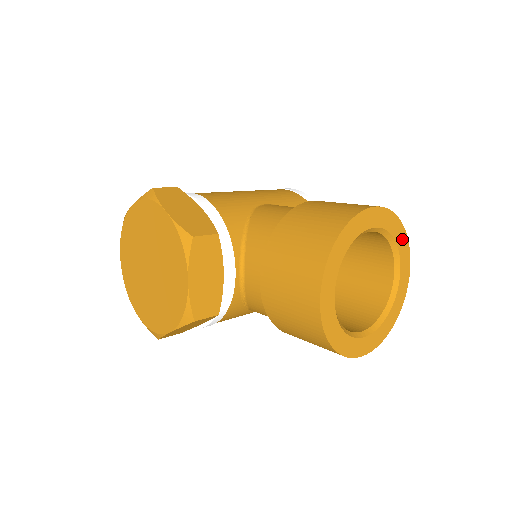
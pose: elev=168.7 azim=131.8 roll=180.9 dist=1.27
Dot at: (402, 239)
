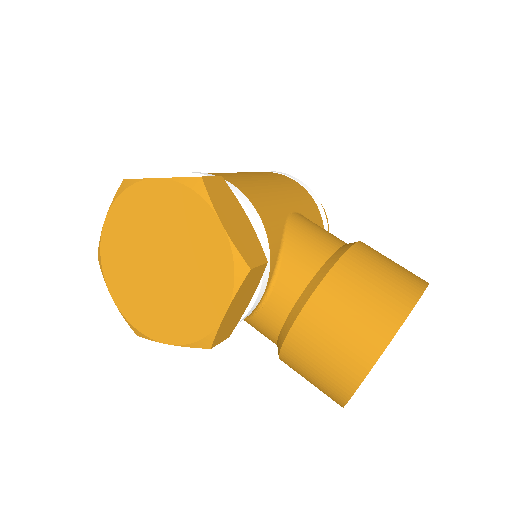
Dot at: occluded
